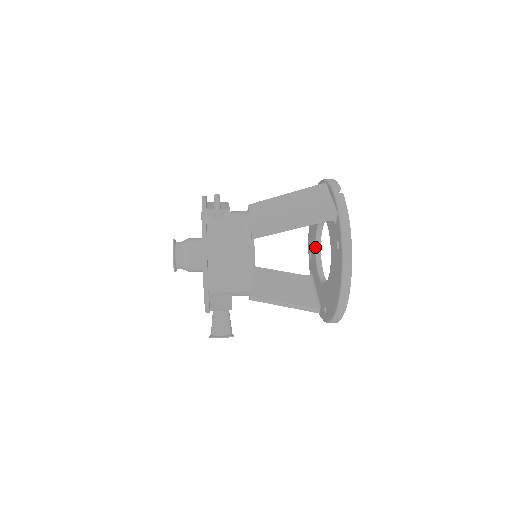
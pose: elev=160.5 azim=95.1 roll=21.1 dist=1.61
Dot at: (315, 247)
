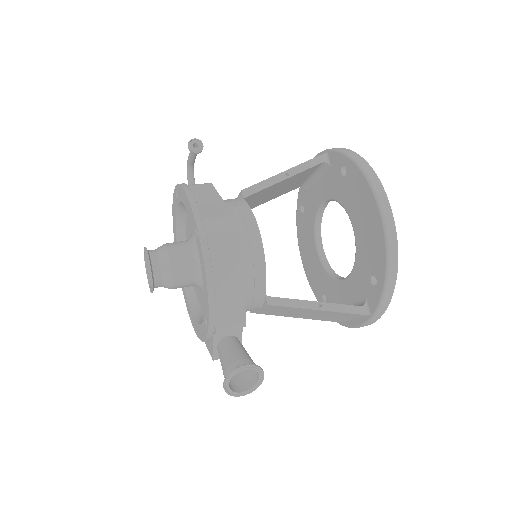
Dot at: (324, 268)
